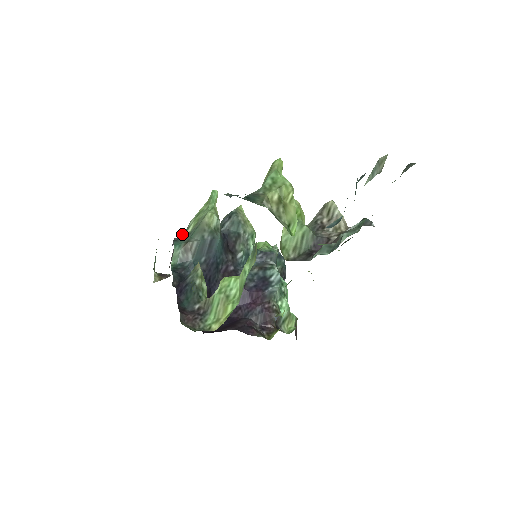
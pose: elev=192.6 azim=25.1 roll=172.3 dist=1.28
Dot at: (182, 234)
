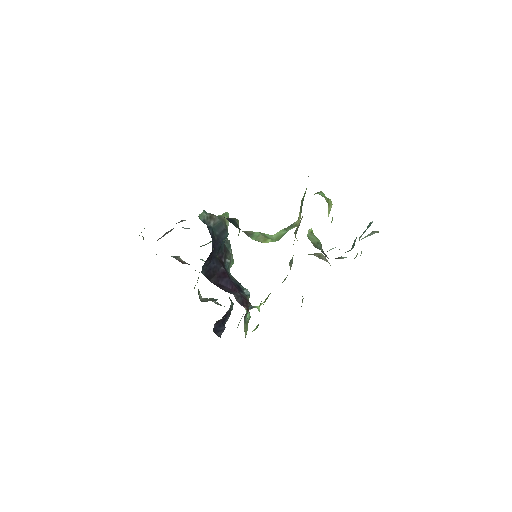
Dot at: occluded
